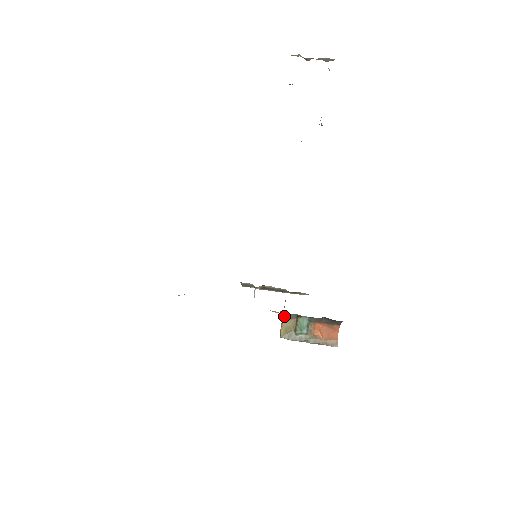
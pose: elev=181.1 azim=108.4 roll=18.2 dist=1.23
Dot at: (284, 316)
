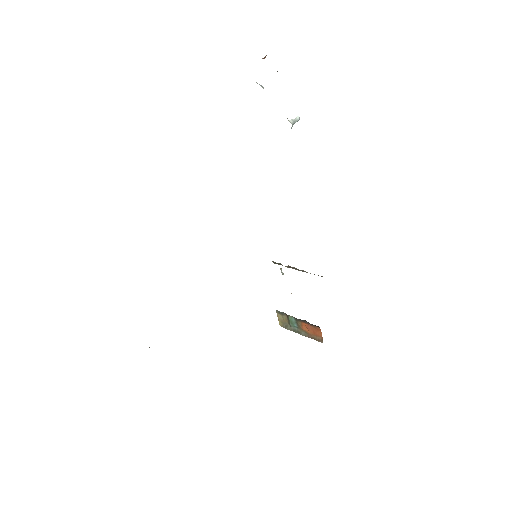
Dot at: (277, 312)
